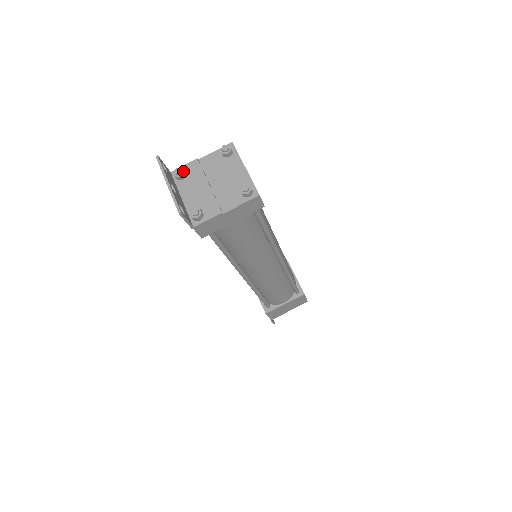
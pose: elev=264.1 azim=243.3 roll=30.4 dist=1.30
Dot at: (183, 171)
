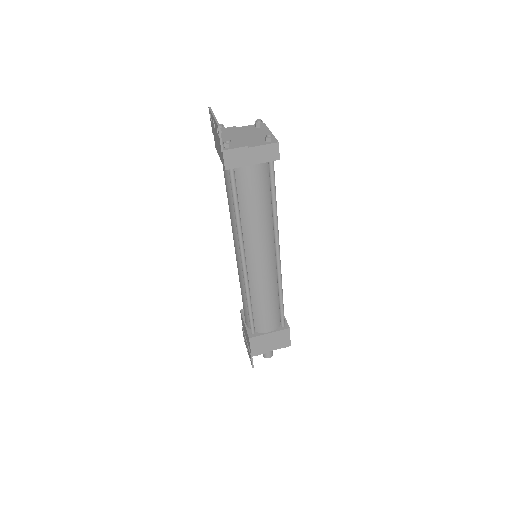
Dot at: (224, 127)
